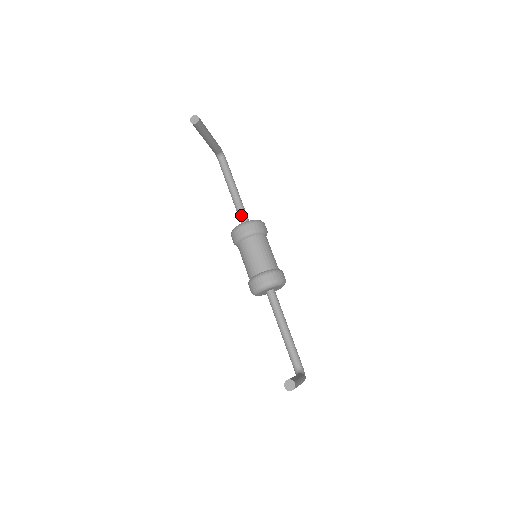
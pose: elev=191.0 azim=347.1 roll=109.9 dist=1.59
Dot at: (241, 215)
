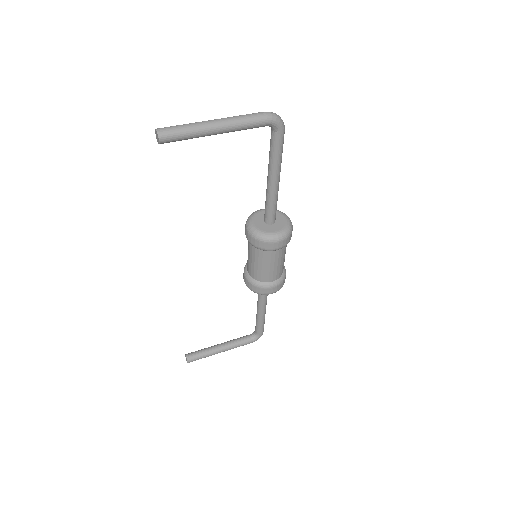
Dot at: (265, 210)
